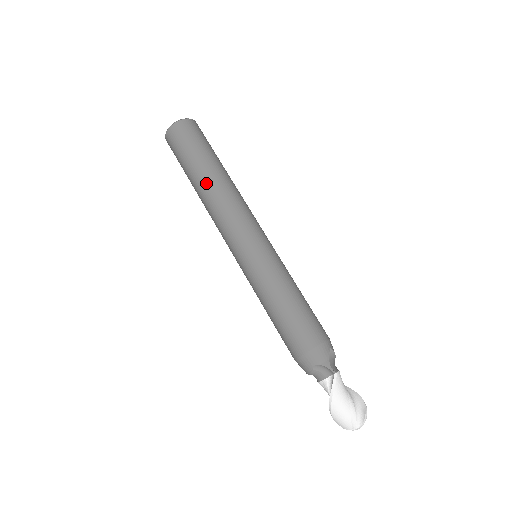
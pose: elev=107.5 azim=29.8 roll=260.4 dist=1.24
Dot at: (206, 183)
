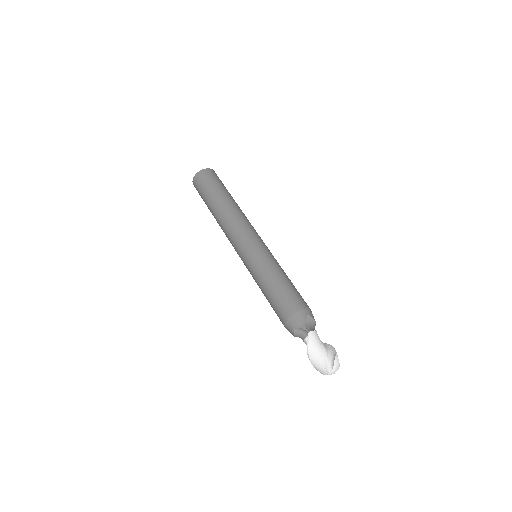
Dot at: (217, 211)
